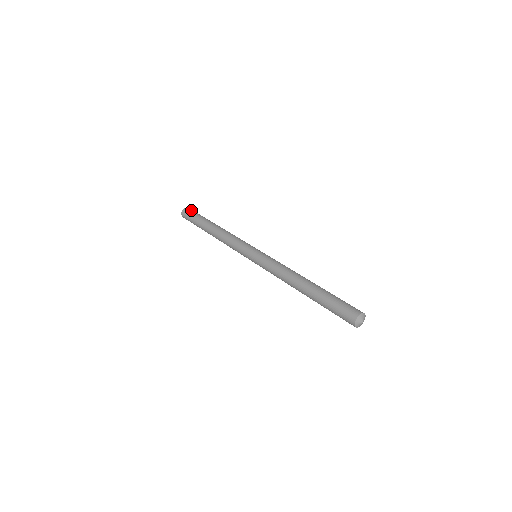
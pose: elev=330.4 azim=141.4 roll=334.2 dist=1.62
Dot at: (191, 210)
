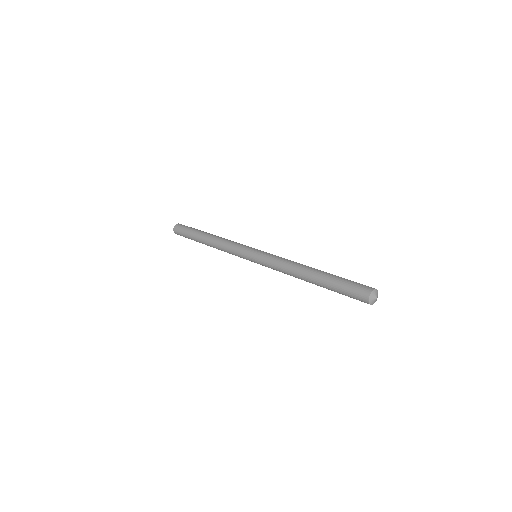
Dot at: (180, 227)
